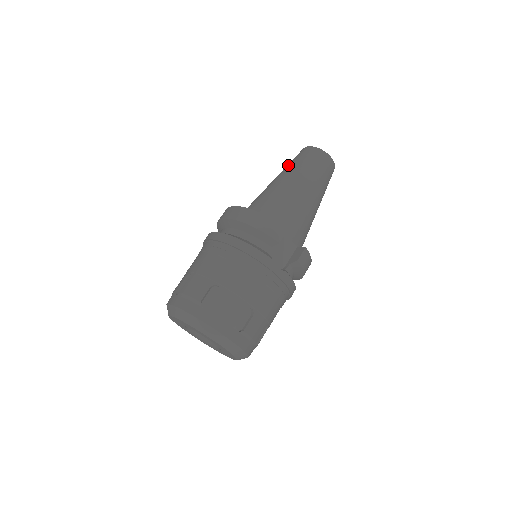
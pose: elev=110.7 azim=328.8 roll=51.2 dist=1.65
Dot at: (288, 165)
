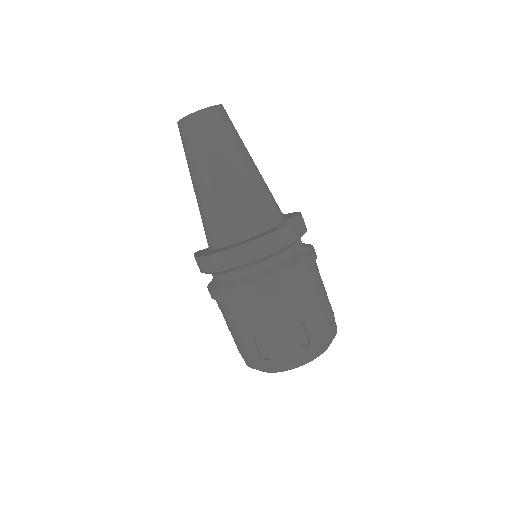
Dot at: (196, 155)
